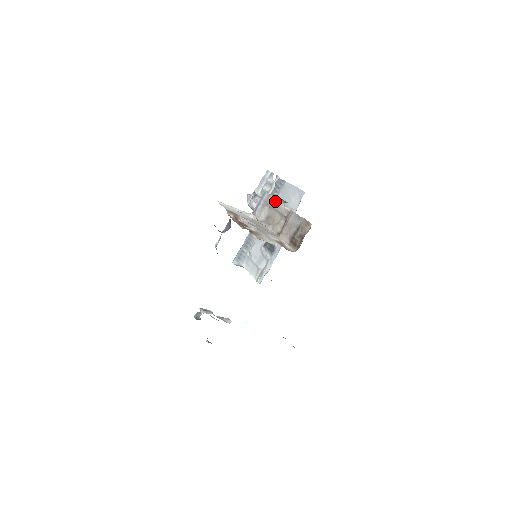
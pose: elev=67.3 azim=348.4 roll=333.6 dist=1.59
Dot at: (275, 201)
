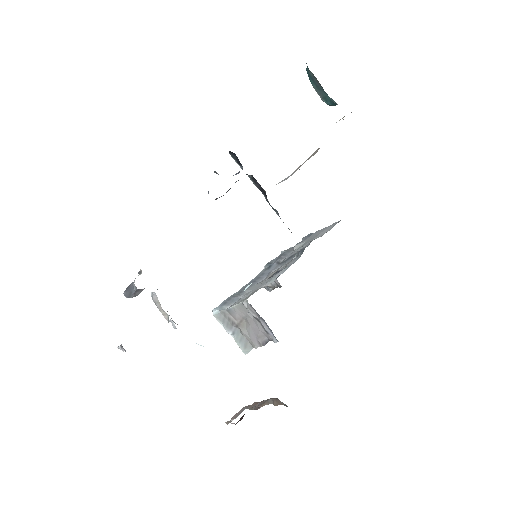
Dot at: occluded
